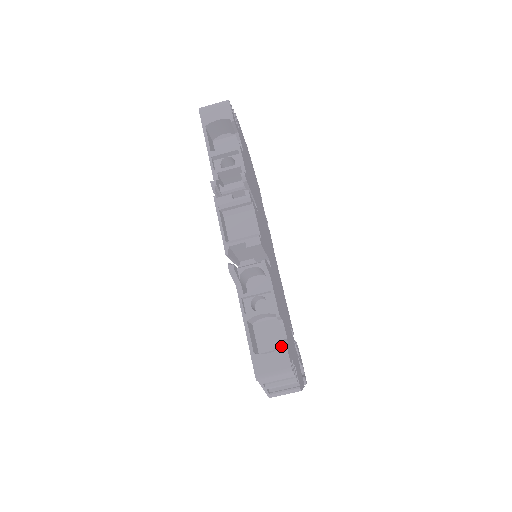
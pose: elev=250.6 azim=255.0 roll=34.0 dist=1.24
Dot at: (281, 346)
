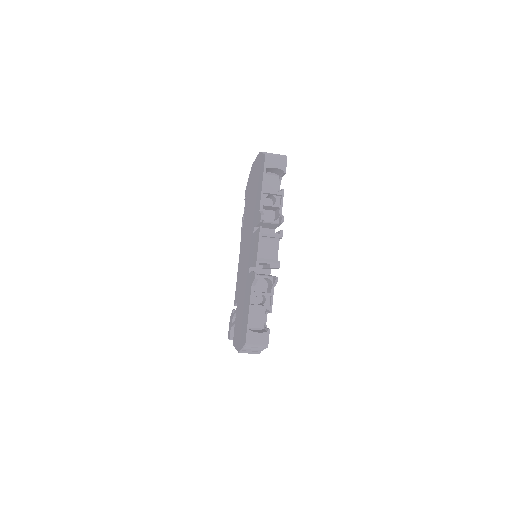
Dot at: (261, 327)
